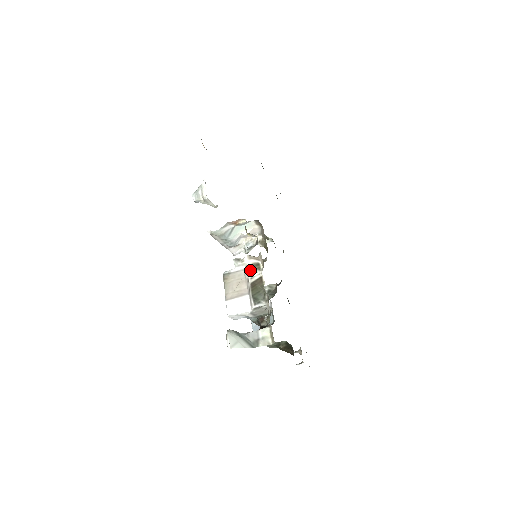
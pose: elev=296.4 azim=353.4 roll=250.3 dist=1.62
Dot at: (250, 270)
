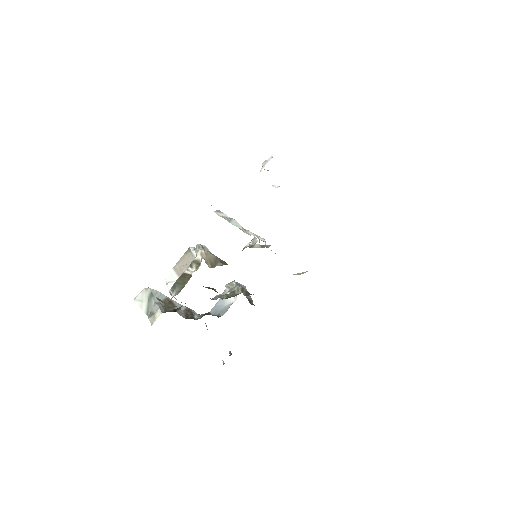
Dot at: (192, 263)
